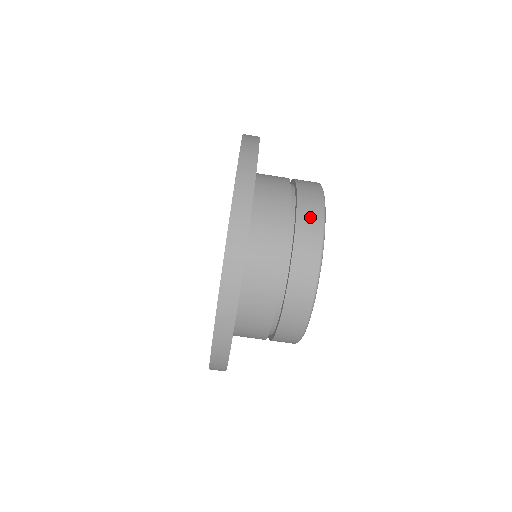
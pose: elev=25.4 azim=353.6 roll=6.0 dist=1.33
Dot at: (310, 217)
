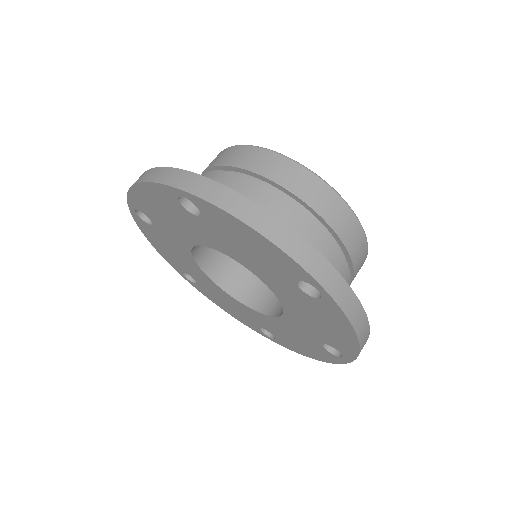
Dot at: (338, 214)
